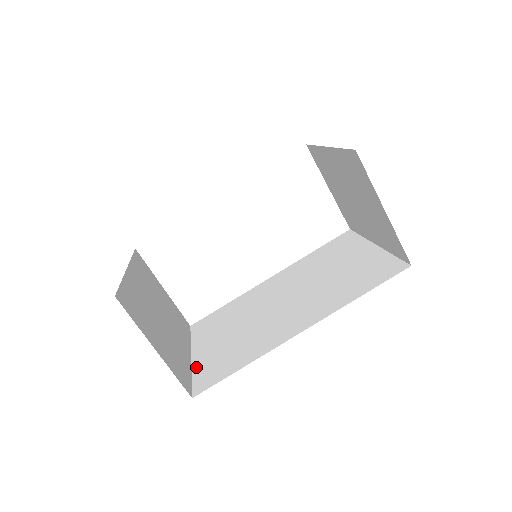
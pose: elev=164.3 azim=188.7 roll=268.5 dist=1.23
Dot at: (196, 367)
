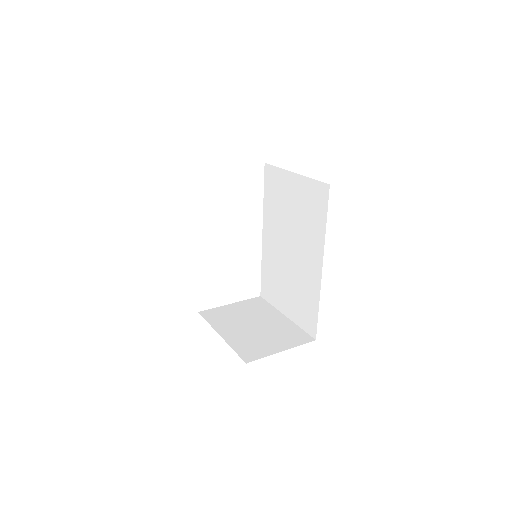
Dot at: (296, 321)
